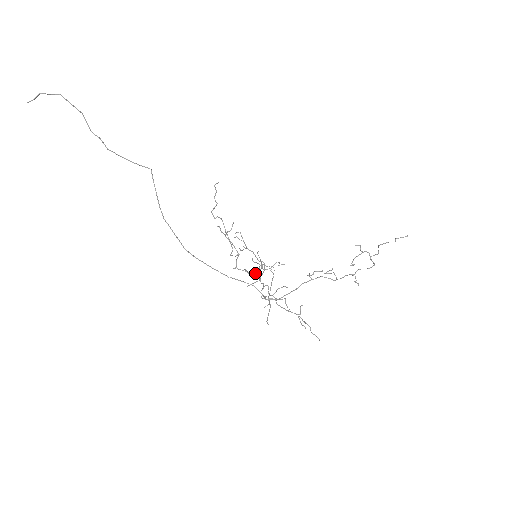
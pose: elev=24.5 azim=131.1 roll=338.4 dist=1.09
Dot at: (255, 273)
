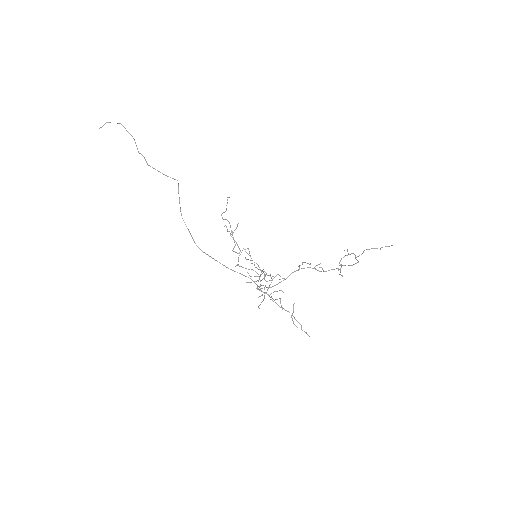
Dot at: (256, 276)
